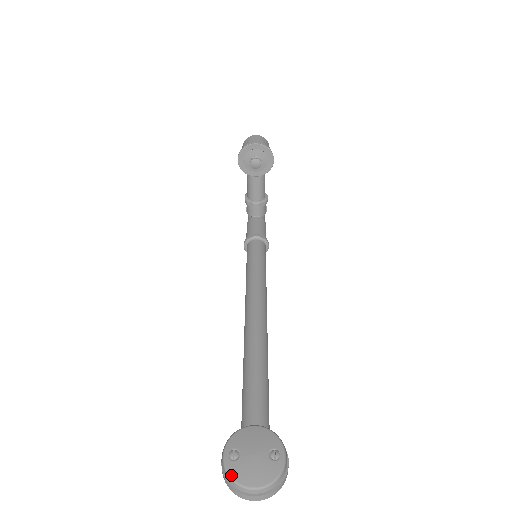
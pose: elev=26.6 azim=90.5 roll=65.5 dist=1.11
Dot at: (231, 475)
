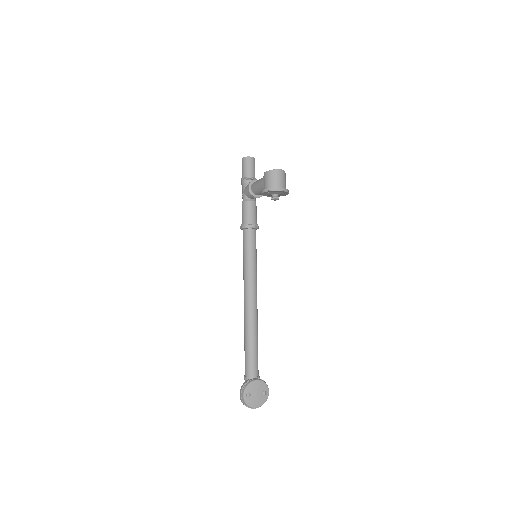
Dot at: (247, 404)
